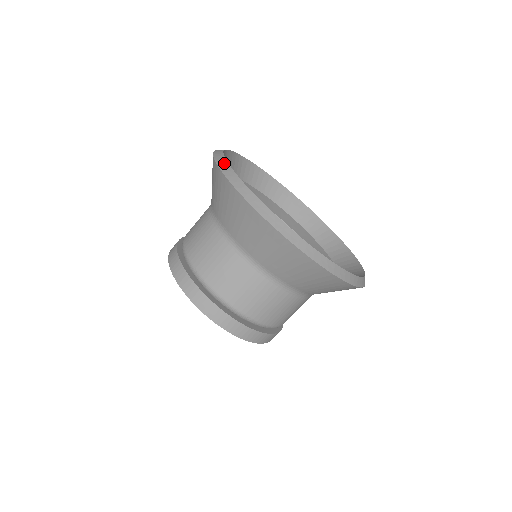
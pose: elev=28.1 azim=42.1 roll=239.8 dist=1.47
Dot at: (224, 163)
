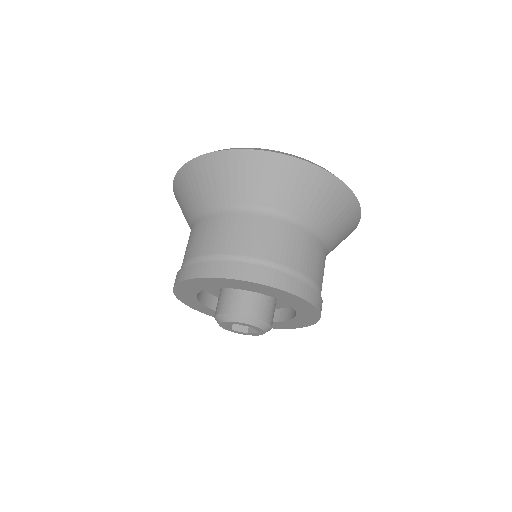
Dot at: occluded
